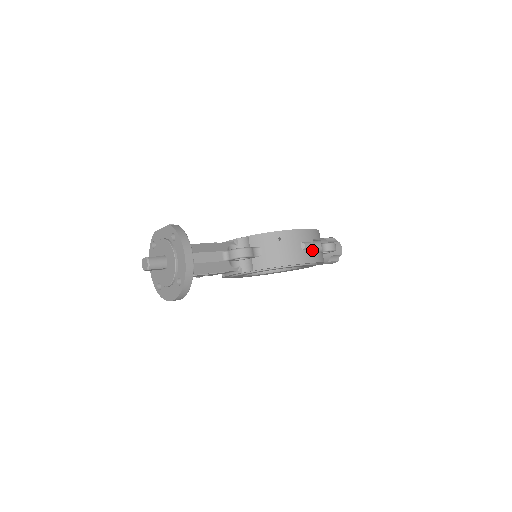
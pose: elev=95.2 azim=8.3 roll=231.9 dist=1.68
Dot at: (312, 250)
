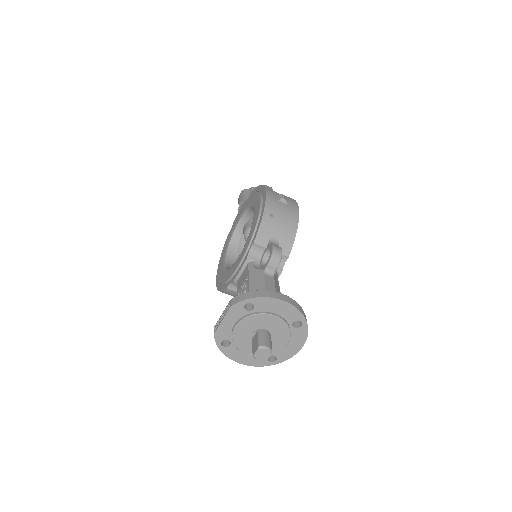
Dot at: occluded
